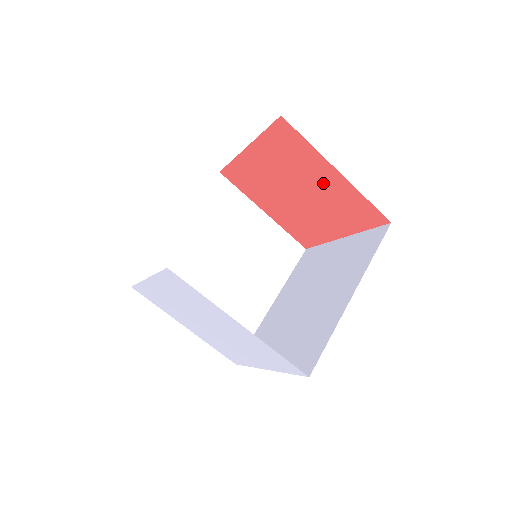
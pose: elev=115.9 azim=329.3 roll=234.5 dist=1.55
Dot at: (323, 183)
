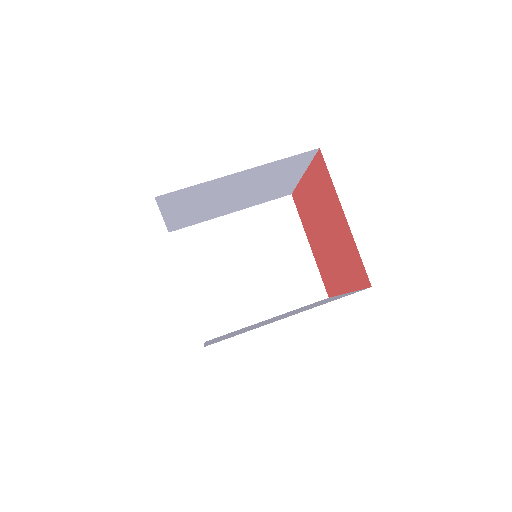
Dot at: (338, 226)
